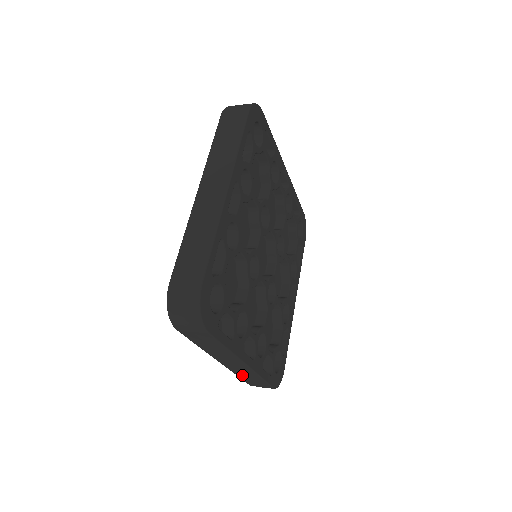
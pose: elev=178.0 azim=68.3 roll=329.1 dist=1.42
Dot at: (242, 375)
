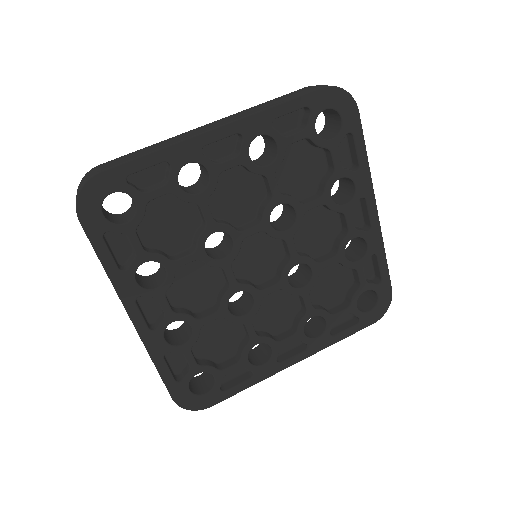
Dot at: occluded
